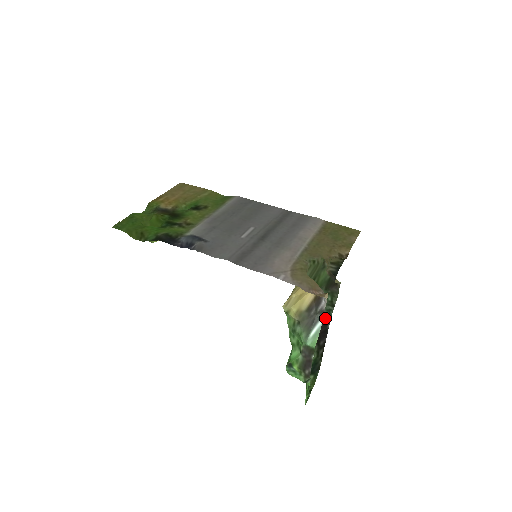
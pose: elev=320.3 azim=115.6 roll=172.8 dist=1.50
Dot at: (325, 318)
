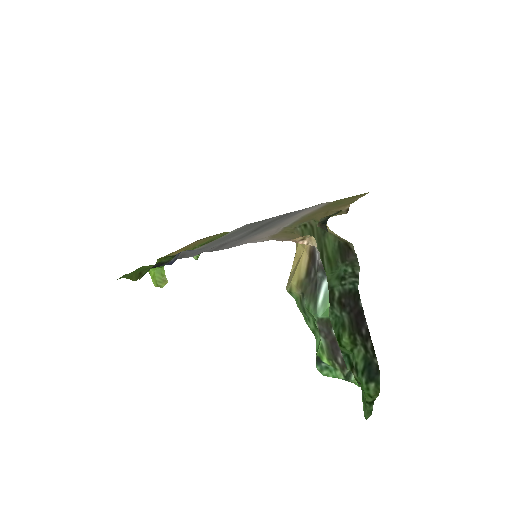
Dot at: (351, 294)
